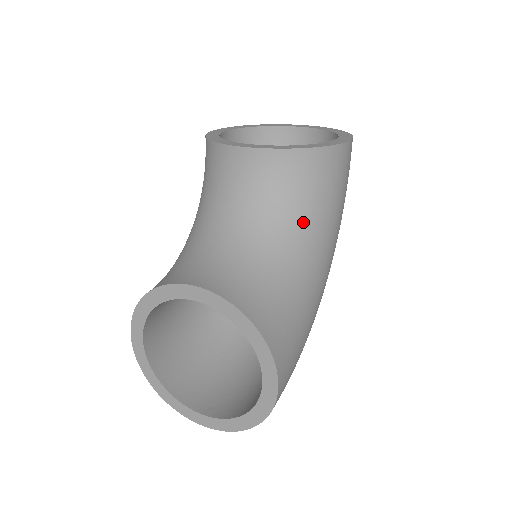
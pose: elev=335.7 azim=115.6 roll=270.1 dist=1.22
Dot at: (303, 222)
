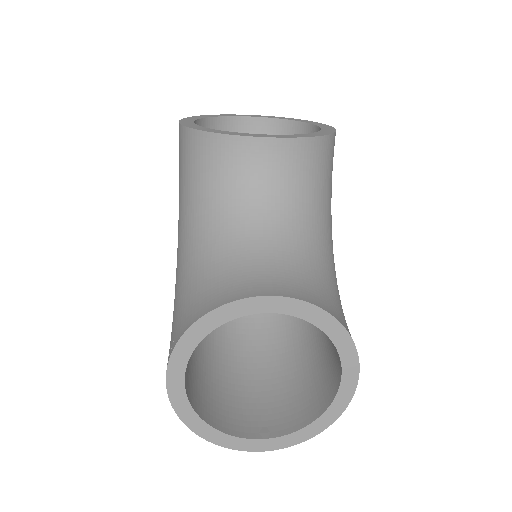
Dot at: (322, 212)
